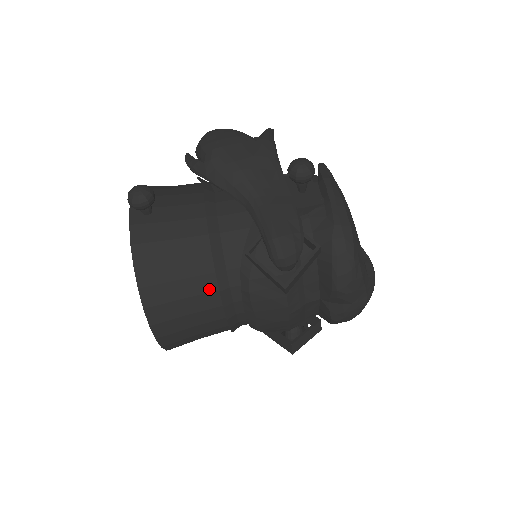
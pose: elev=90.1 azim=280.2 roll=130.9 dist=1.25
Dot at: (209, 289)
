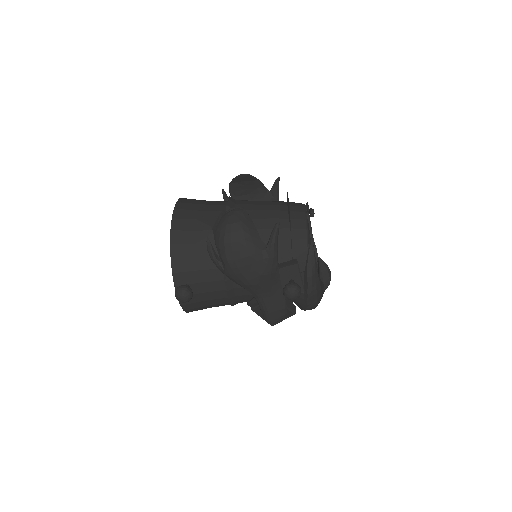
Dot at: occluded
